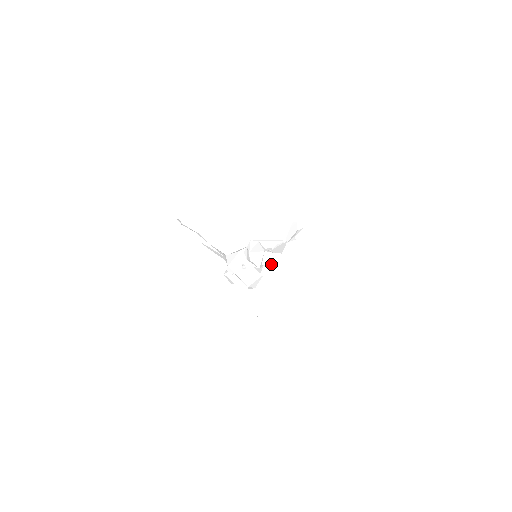
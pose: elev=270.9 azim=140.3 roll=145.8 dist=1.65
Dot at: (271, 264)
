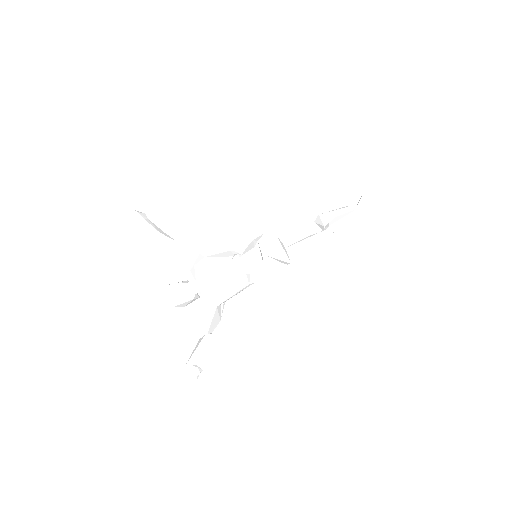
Dot at: (280, 261)
